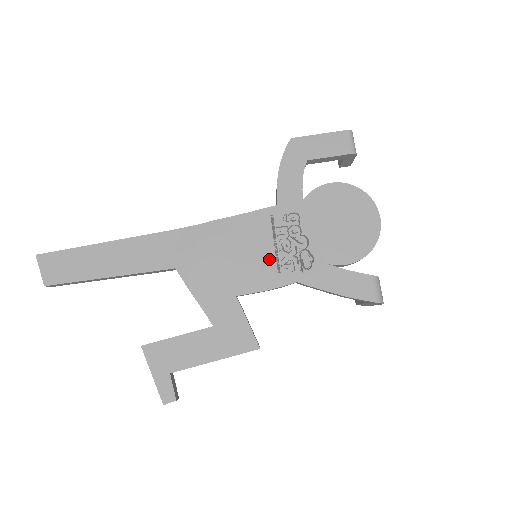
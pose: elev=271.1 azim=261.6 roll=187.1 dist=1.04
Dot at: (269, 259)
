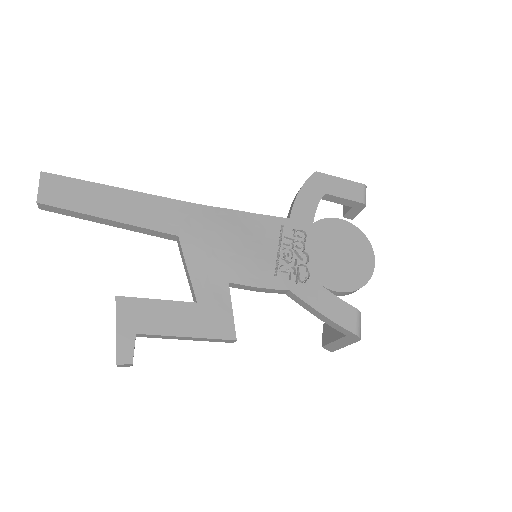
Dot at: (270, 261)
